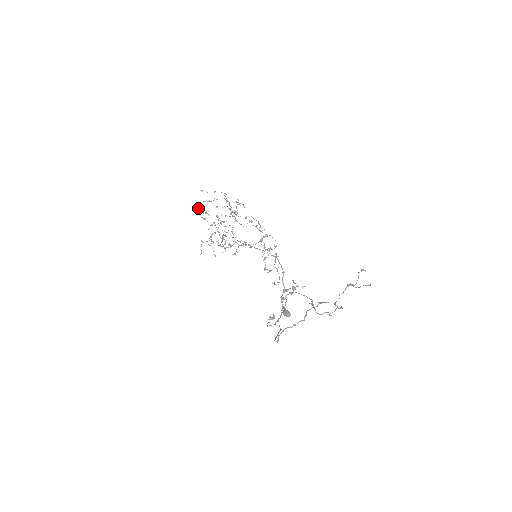
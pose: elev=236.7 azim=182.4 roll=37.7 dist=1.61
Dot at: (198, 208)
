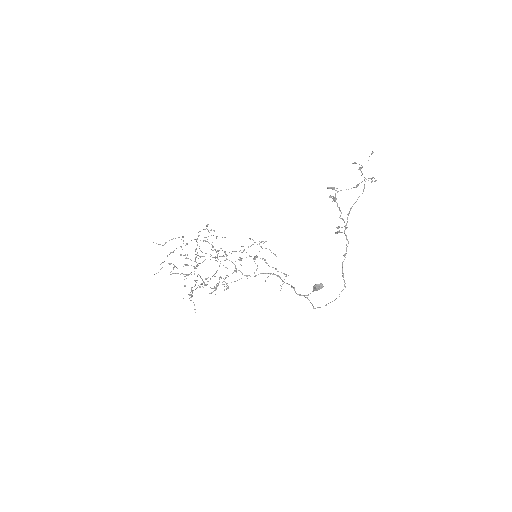
Dot at: occluded
